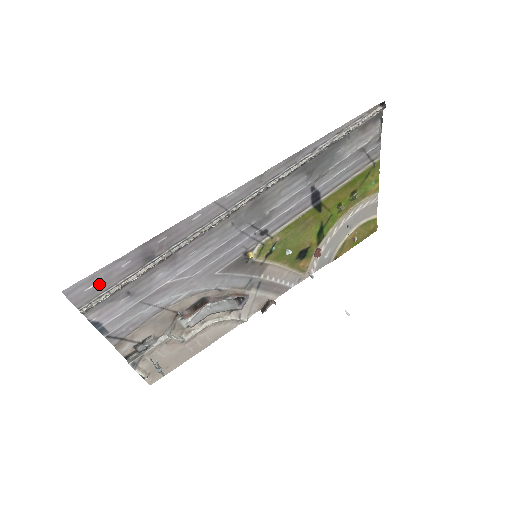
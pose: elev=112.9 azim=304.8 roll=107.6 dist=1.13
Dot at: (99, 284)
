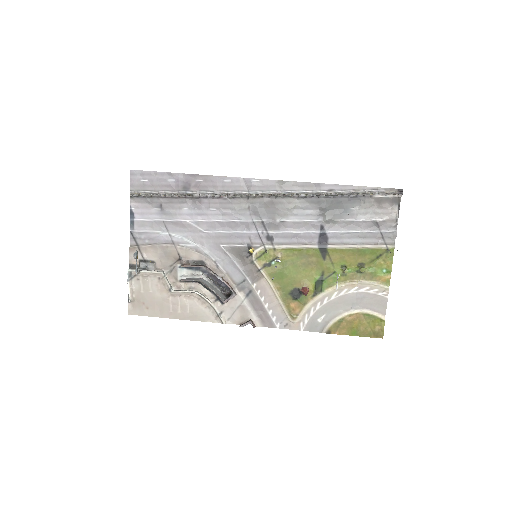
Dot at: (150, 183)
